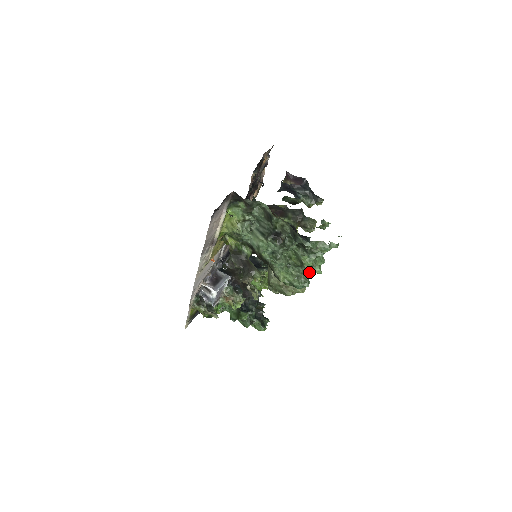
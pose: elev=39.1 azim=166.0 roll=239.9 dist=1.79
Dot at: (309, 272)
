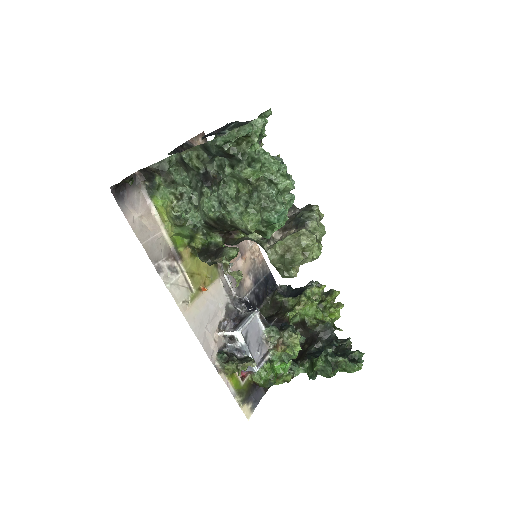
Dot at: (268, 188)
